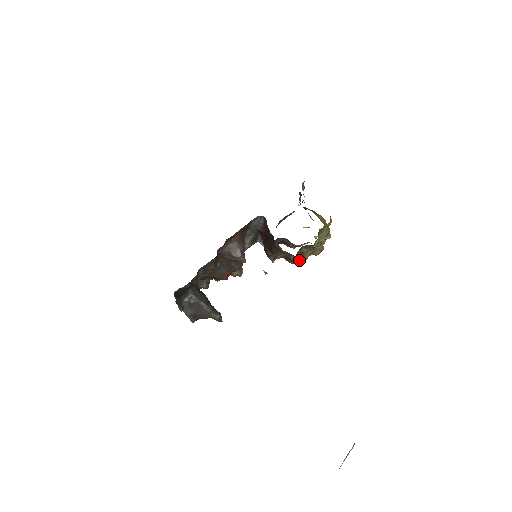
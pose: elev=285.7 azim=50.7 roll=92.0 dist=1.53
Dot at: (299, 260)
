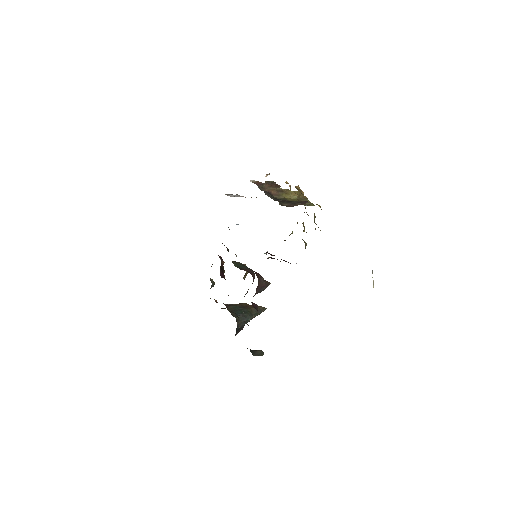
Dot at: occluded
